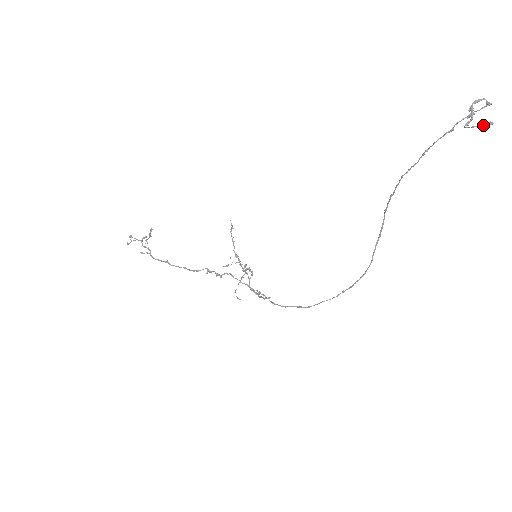
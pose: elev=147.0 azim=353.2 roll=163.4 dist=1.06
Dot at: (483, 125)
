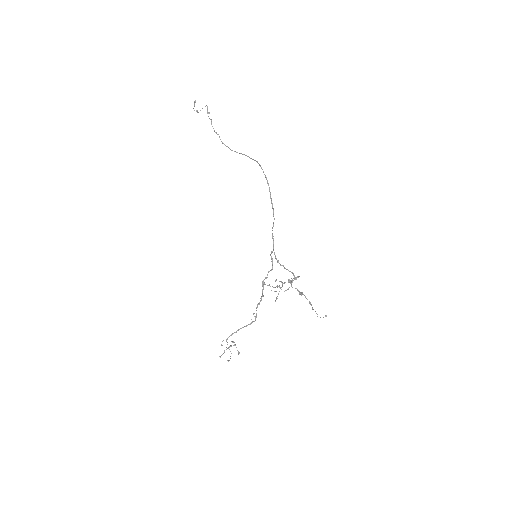
Dot at: (194, 104)
